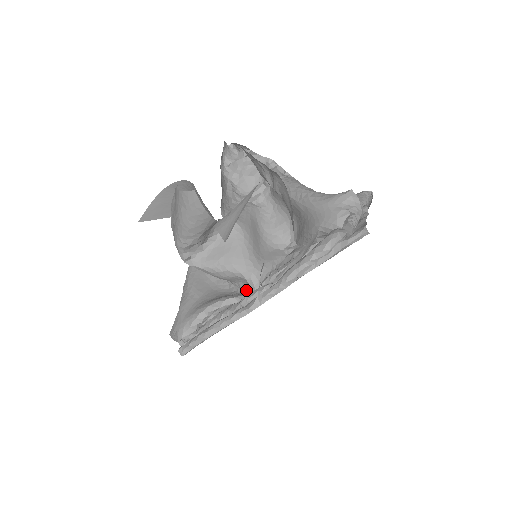
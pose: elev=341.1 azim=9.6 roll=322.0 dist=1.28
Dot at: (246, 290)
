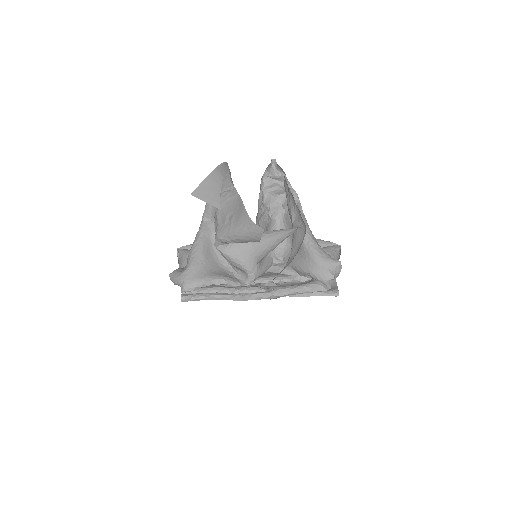
Dot at: (242, 278)
